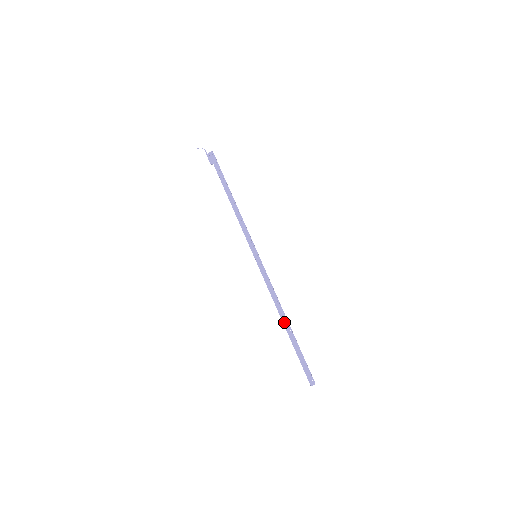
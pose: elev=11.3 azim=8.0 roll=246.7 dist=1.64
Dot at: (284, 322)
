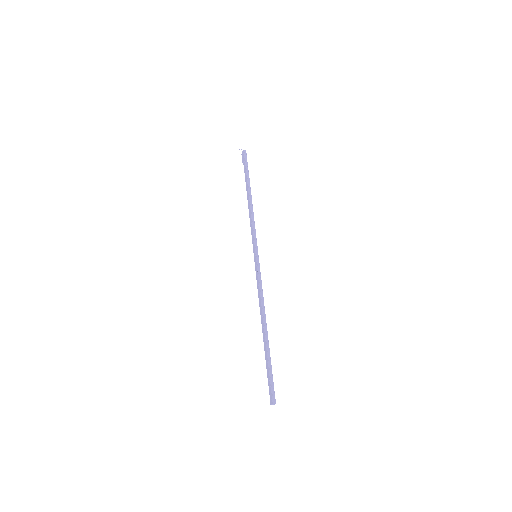
Dot at: (262, 329)
